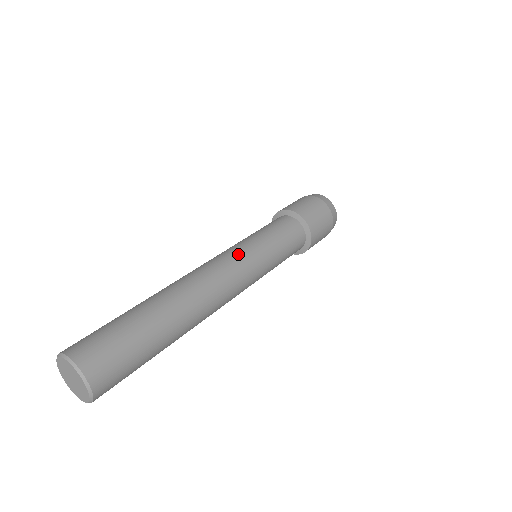
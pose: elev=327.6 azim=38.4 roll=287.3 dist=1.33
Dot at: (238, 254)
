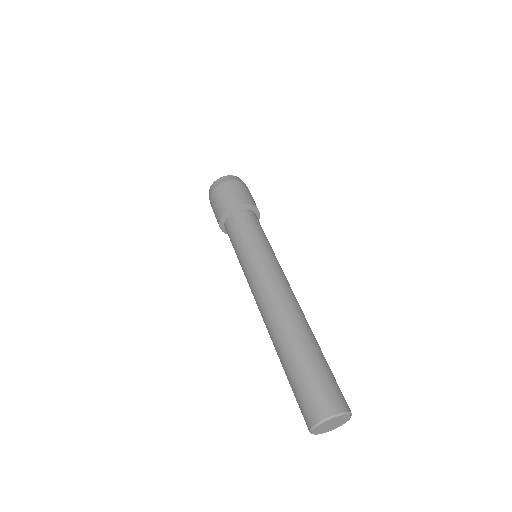
Dot at: (278, 266)
